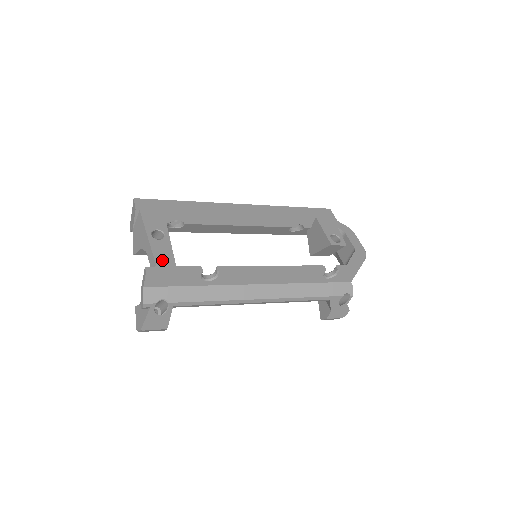
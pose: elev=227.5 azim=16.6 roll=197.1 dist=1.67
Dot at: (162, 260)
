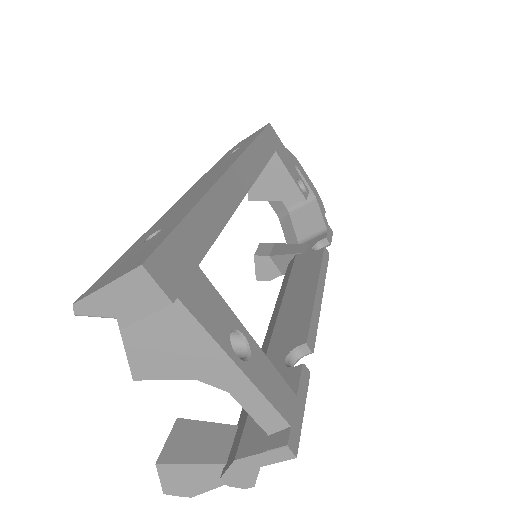
Dot at: (284, 403)
